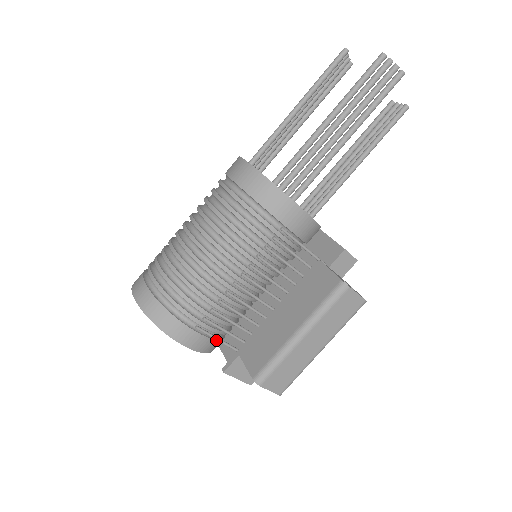
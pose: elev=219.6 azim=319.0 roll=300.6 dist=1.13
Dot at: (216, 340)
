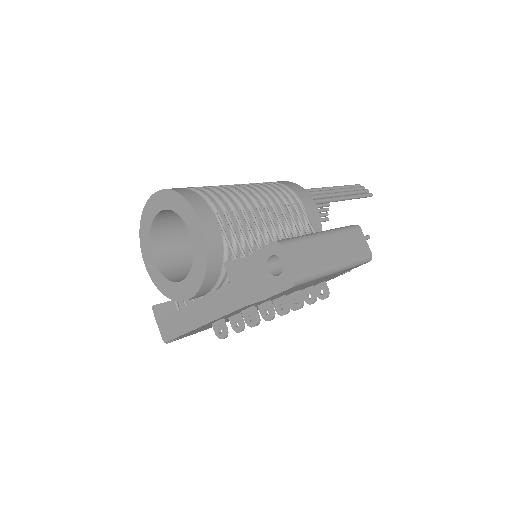
Dot at: (221, 249)
